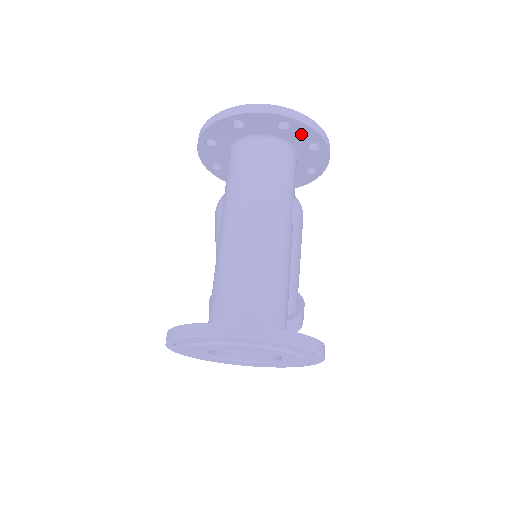
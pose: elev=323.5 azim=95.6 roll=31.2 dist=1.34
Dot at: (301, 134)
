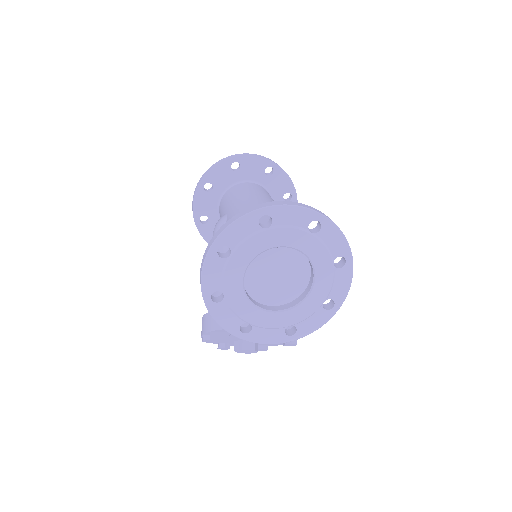
Dot at: (280, 182)
